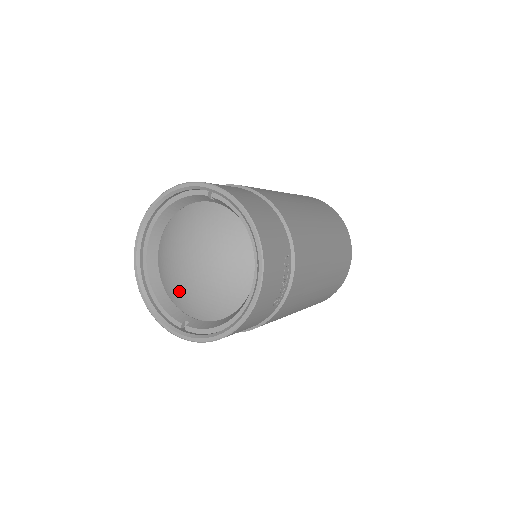
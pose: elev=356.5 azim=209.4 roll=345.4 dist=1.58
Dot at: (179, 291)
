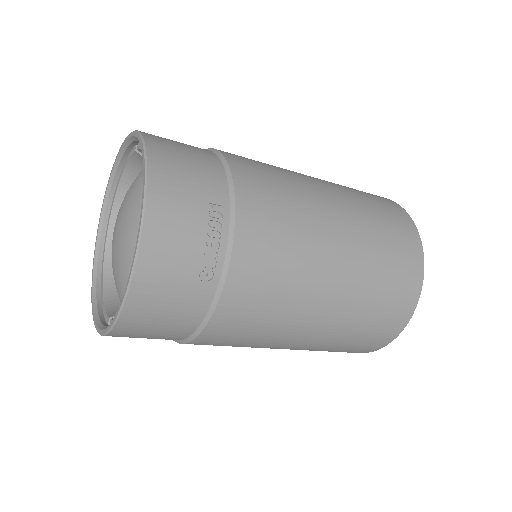
Dot at: (114, 278)
